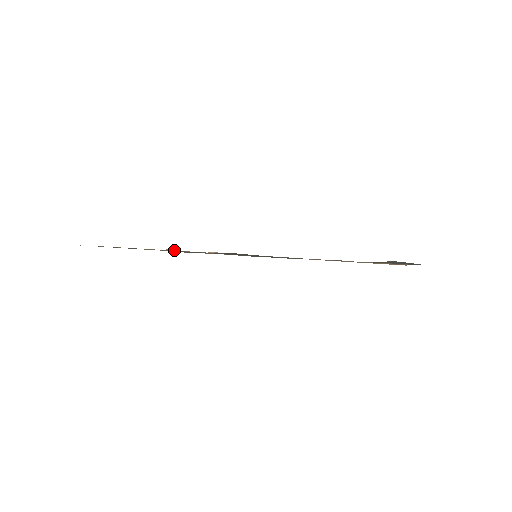
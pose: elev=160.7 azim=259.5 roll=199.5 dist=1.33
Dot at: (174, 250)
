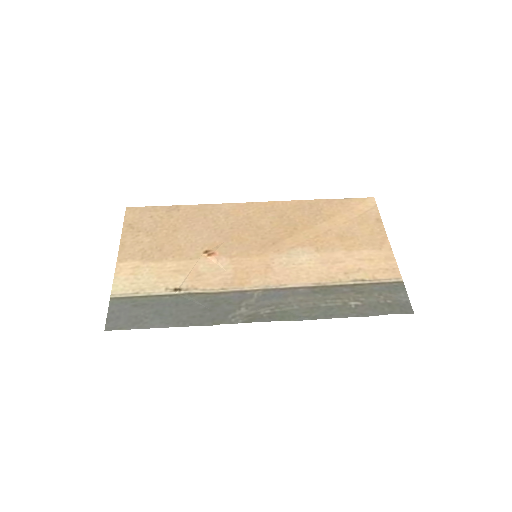
Dot at: (189, 296)
